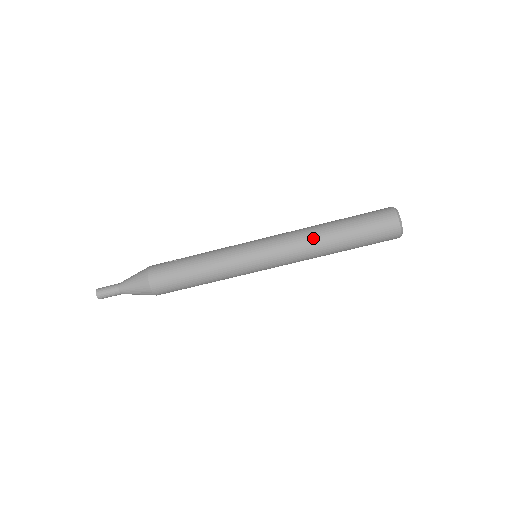
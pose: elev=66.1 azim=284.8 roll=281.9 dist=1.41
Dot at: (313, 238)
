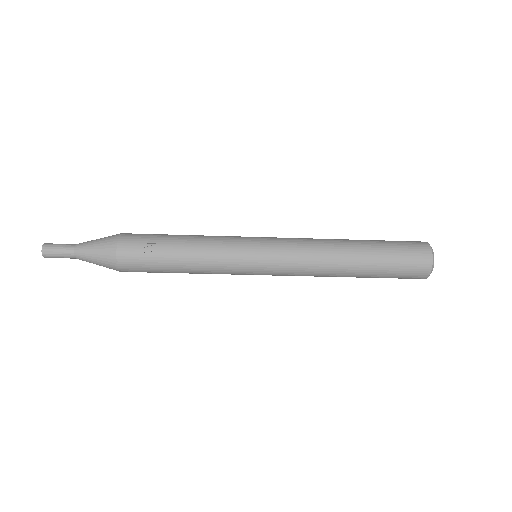
Dot at: (329, 273)
